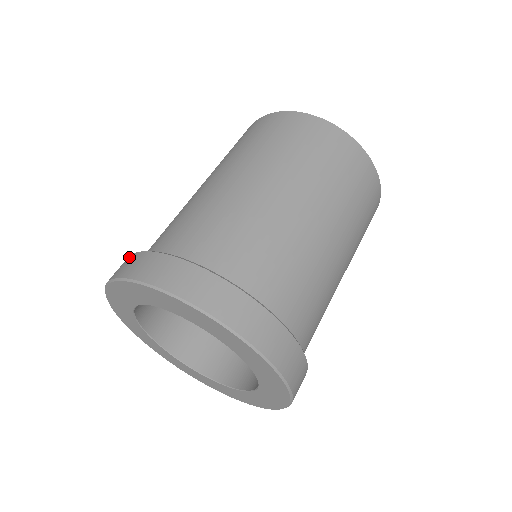
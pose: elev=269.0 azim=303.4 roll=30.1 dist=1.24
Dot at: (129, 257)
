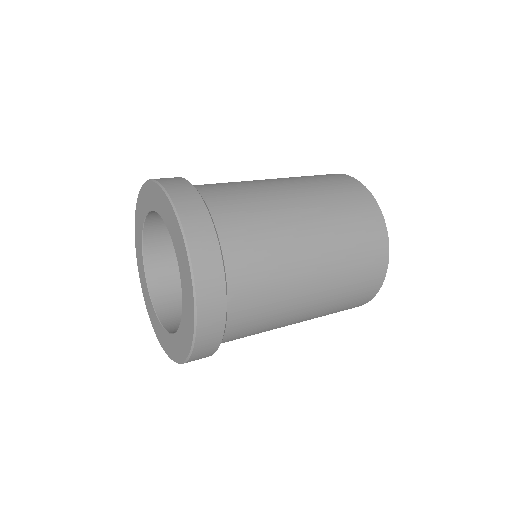
Dot at: occluded
